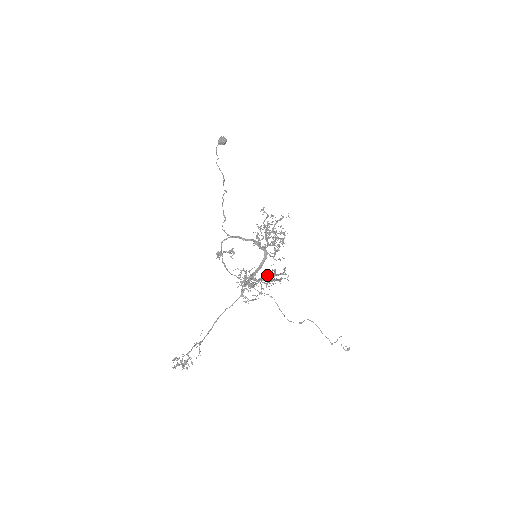
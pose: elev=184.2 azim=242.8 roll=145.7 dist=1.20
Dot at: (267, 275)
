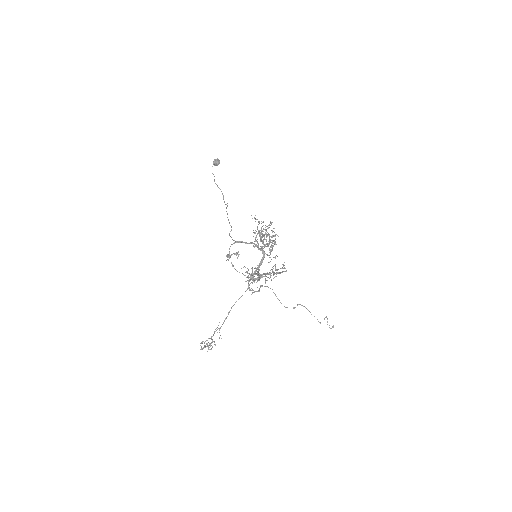
Dot at: (270, 270)
